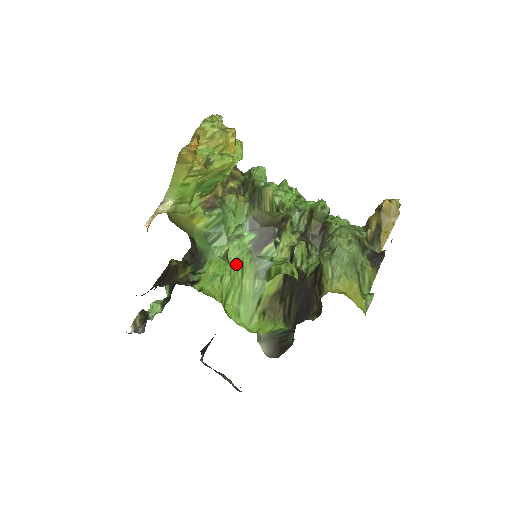
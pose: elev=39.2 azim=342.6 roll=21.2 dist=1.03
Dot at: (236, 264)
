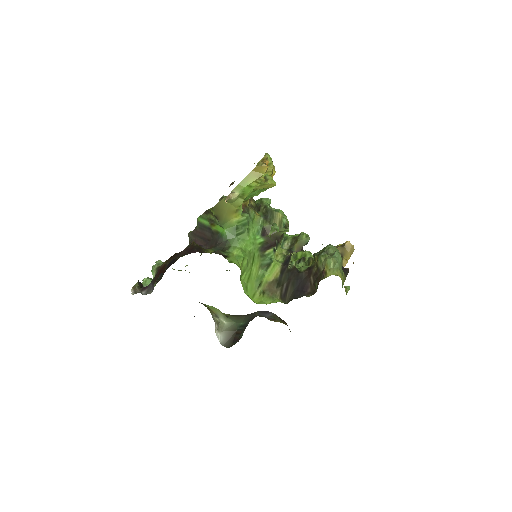
Dot at: (251, 254)
